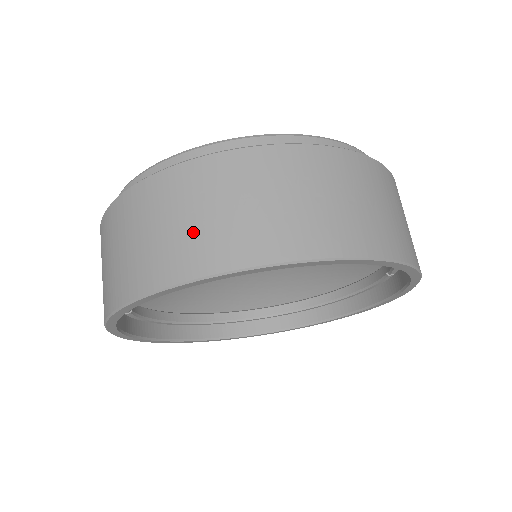
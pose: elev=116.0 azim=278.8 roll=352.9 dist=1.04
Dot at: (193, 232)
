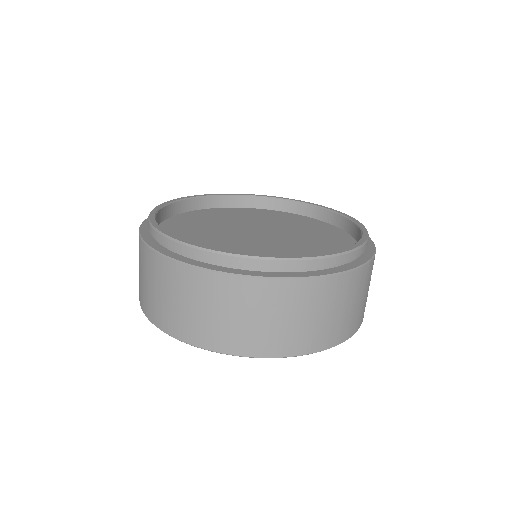
Dot at: (190, 317)
